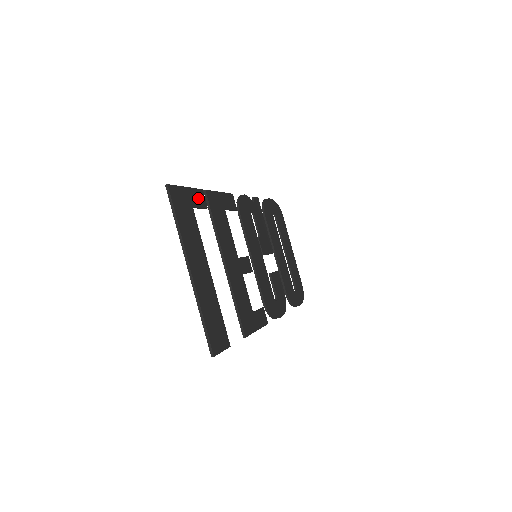
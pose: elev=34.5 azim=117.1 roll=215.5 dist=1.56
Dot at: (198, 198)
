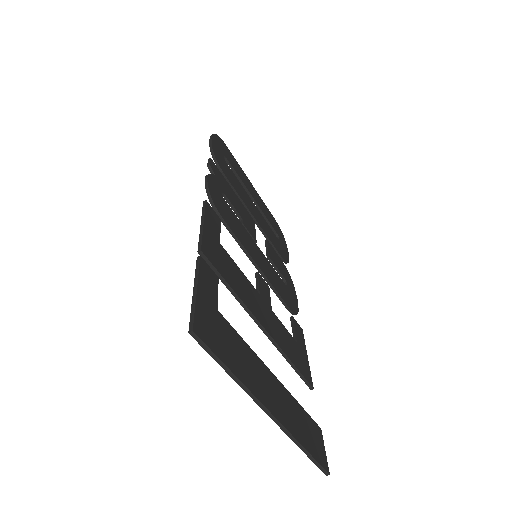
Dot at: (208, 281)
